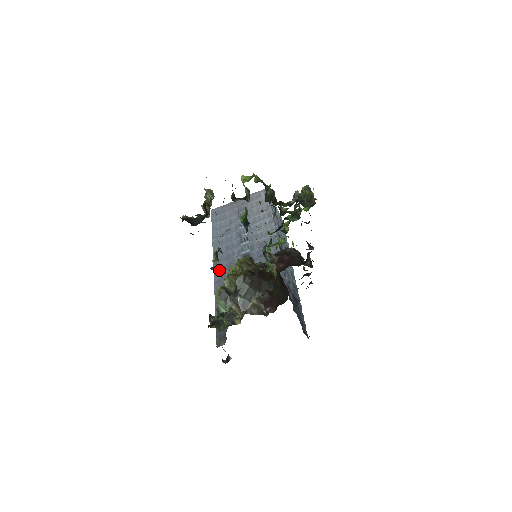
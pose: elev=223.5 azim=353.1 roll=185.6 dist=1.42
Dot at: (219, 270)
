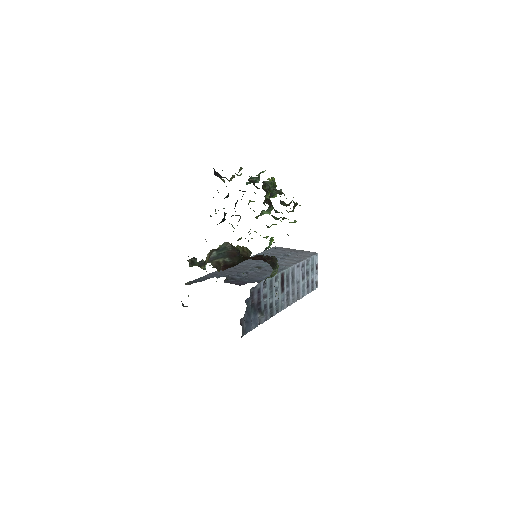
Dot at: occluded
